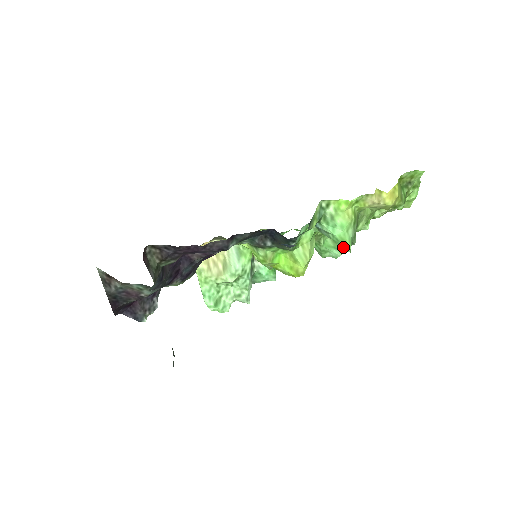
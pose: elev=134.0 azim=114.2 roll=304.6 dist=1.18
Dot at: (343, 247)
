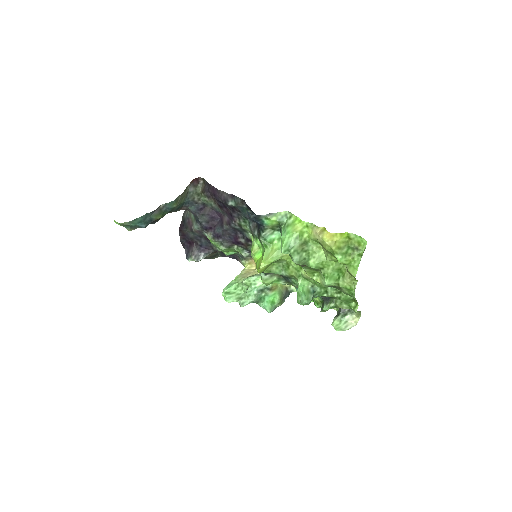
Dot at: (281, 247)
